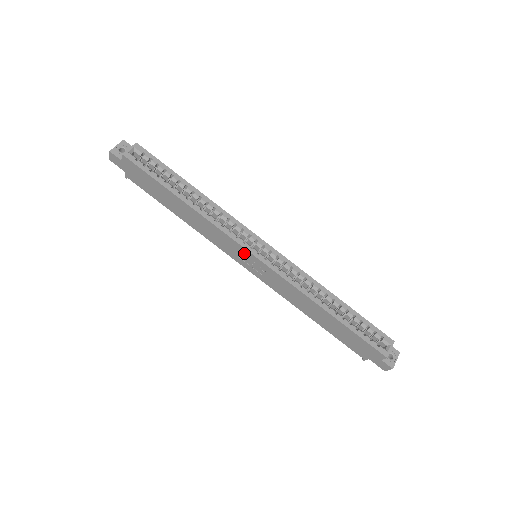
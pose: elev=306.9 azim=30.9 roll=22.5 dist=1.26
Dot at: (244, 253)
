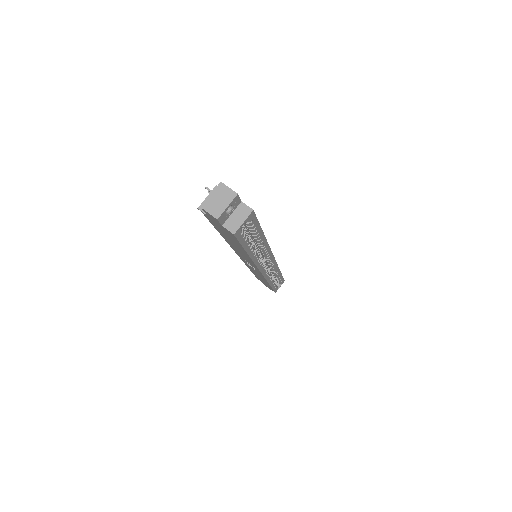
Dot at: (255, 268)
